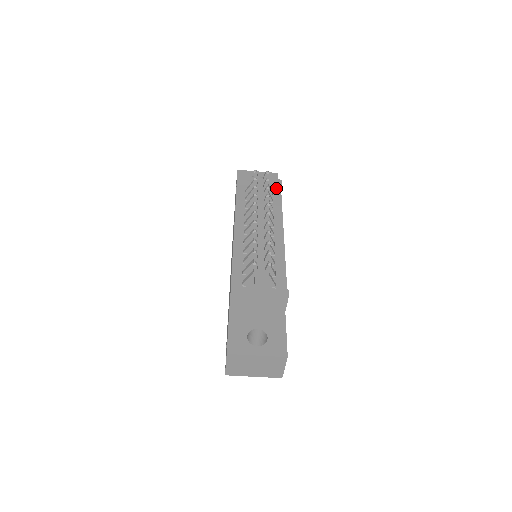
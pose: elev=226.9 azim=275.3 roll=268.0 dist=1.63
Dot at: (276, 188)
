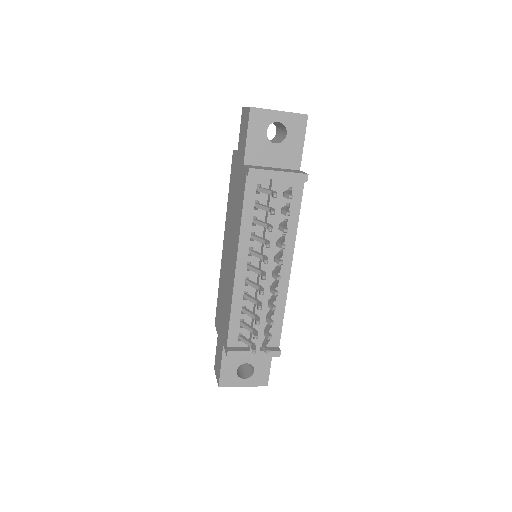
Dot at: (298, 182)
